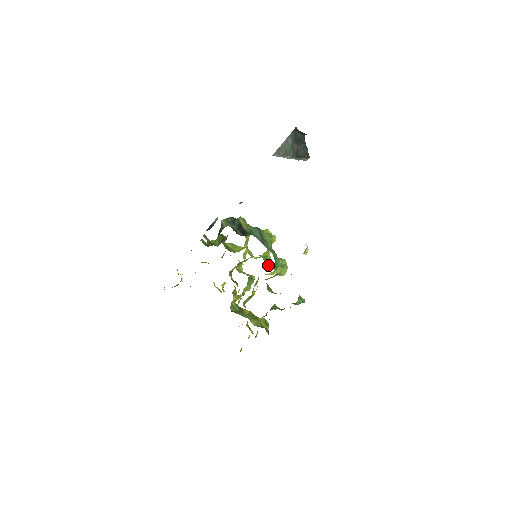
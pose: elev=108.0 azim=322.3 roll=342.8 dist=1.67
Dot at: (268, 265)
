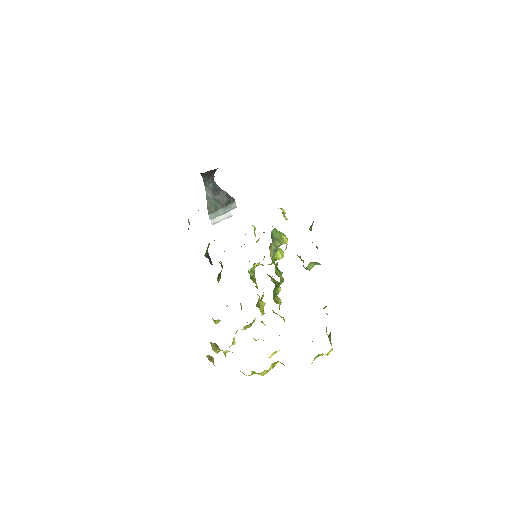
Dot at: occluded
